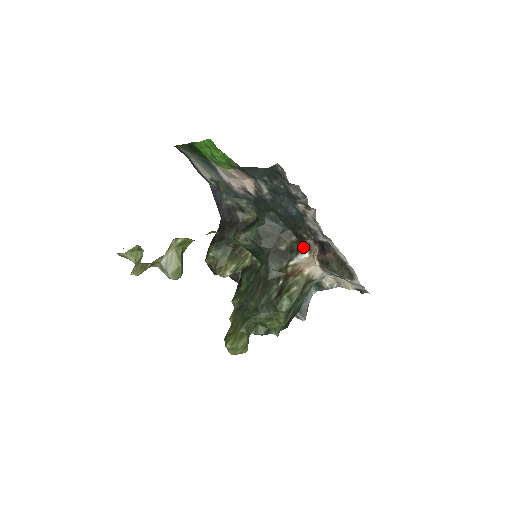
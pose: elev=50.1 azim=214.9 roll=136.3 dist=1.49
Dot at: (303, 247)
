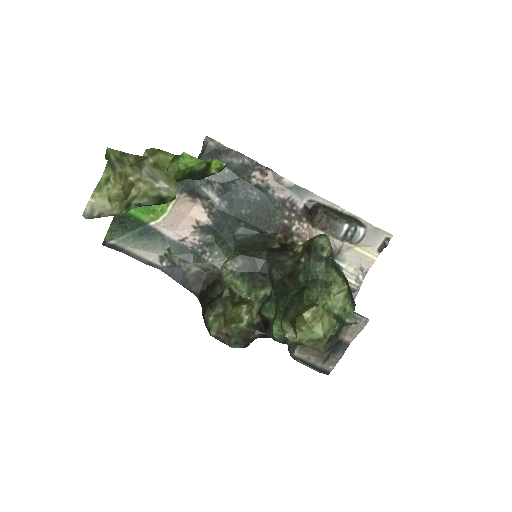
Dot at: (295, 243)
